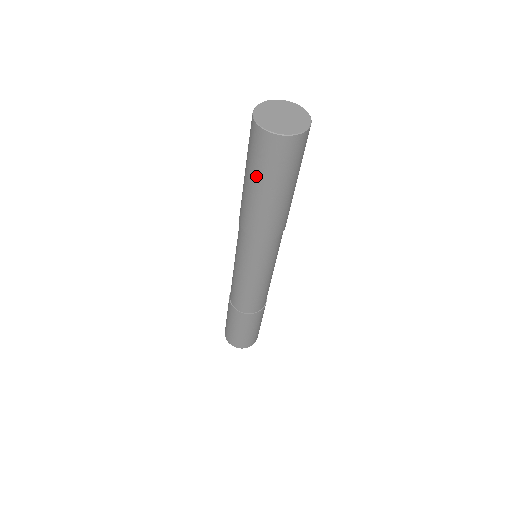
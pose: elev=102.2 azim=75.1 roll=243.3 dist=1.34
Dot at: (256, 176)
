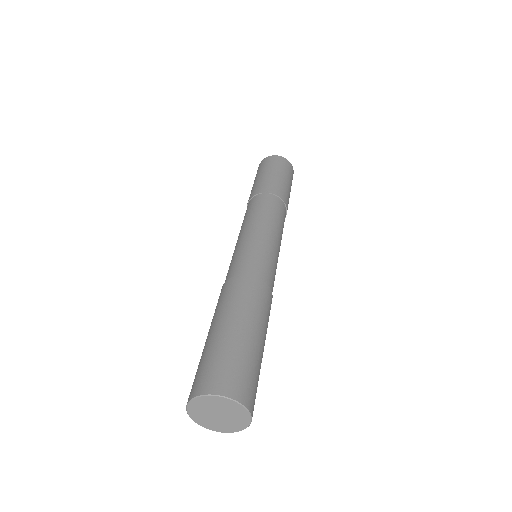
Dot at: occluded
